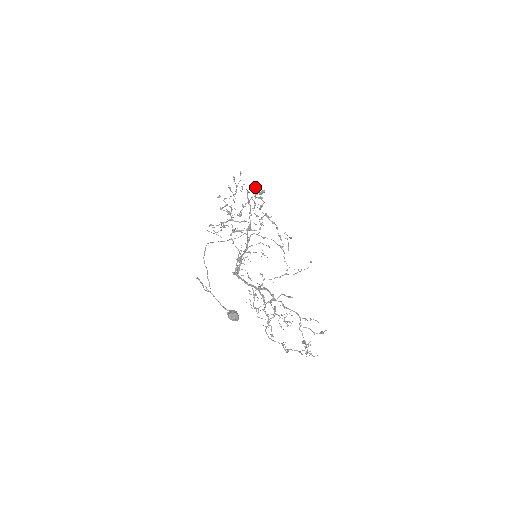
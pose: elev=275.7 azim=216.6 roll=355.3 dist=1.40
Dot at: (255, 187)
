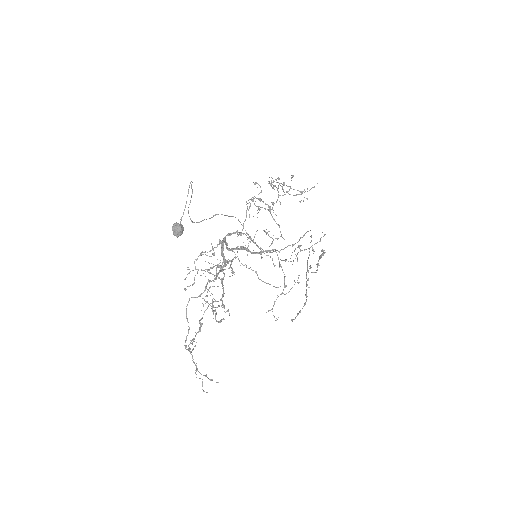
Dot at: (320, 240)
